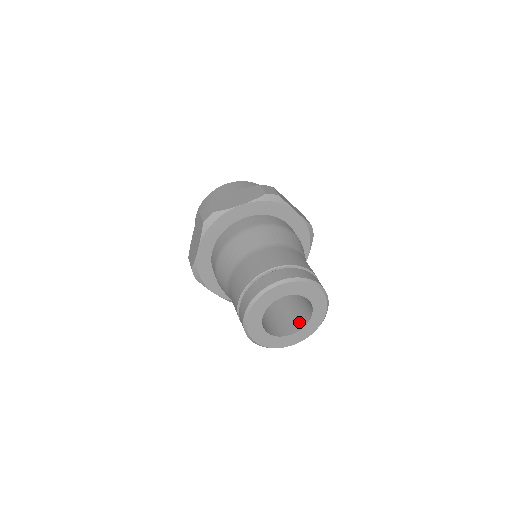
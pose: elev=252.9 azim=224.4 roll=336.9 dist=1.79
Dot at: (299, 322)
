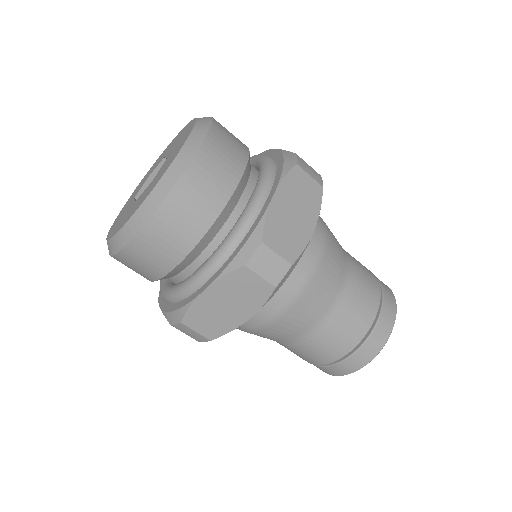
Dot at: occluded
